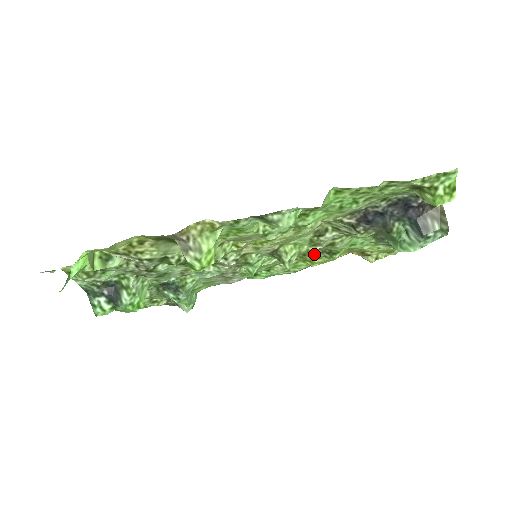
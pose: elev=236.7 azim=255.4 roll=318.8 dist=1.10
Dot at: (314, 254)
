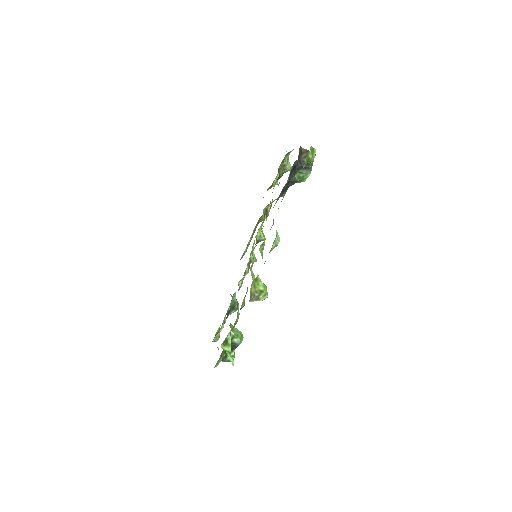
Dot at: (261, 218)
